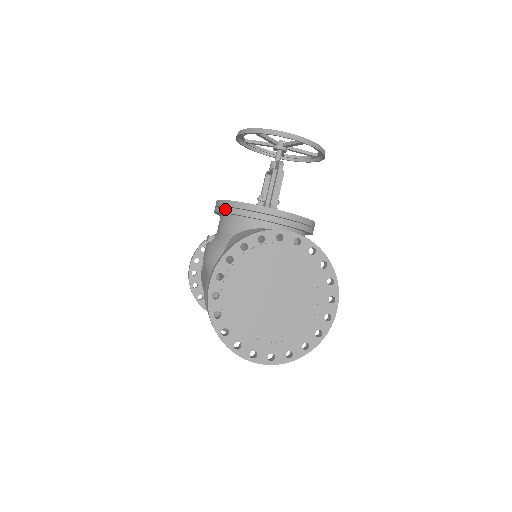
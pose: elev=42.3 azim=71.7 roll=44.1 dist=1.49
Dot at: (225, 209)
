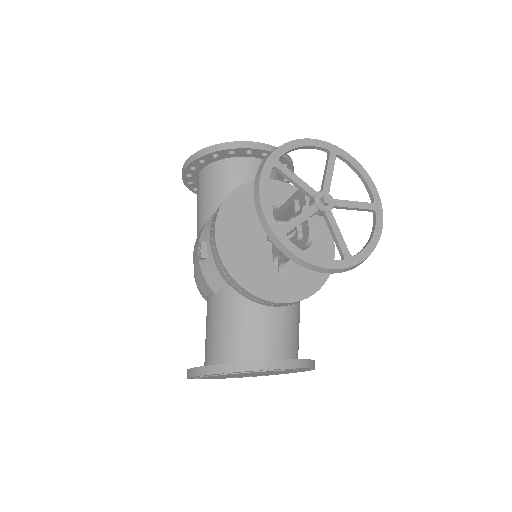
Dot at: (221, 270)
